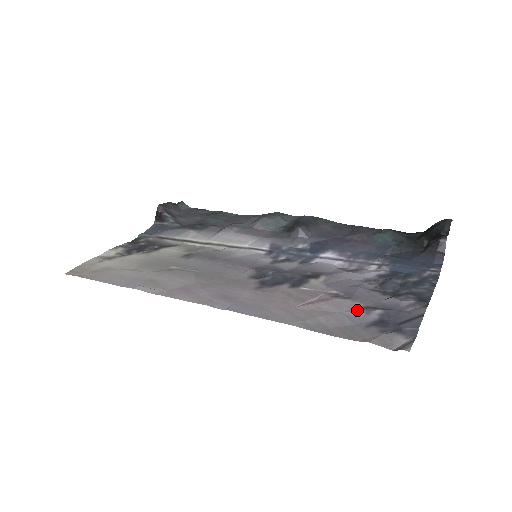
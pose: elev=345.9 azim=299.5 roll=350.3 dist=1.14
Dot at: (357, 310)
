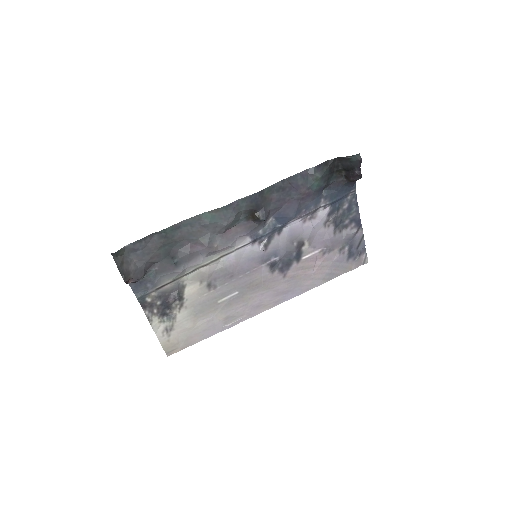
Dot at: (338, 255)
